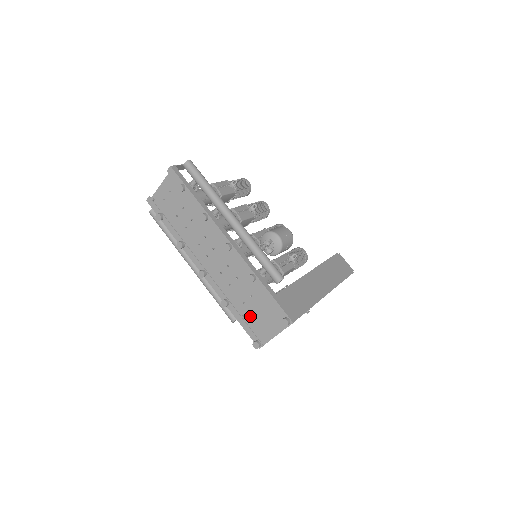
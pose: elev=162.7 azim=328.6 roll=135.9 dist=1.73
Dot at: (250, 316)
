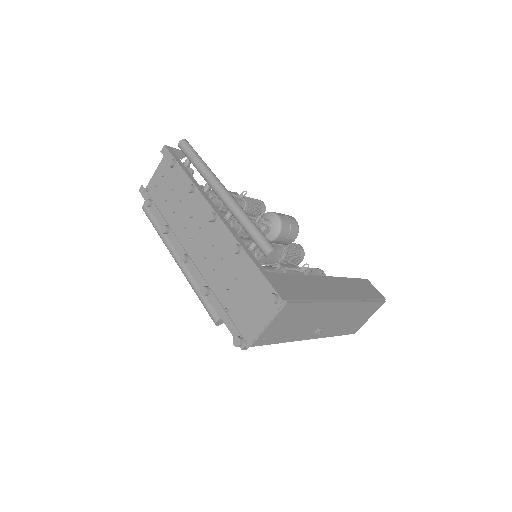
Dot at: (234, 307)
